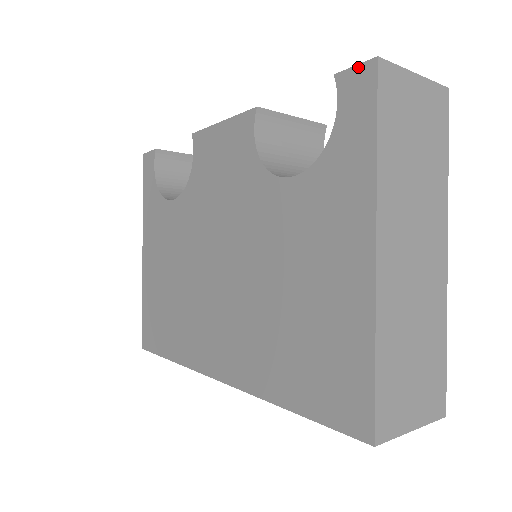
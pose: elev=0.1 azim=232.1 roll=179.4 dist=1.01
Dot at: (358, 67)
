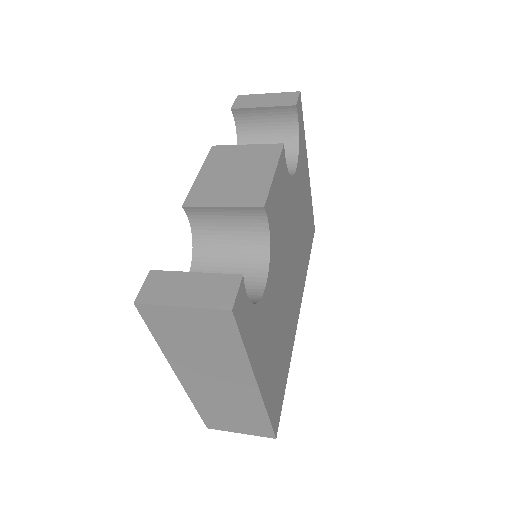
Dot at: (141, 290)
